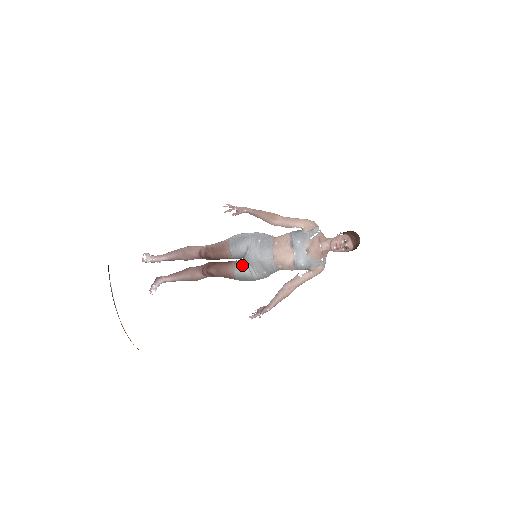
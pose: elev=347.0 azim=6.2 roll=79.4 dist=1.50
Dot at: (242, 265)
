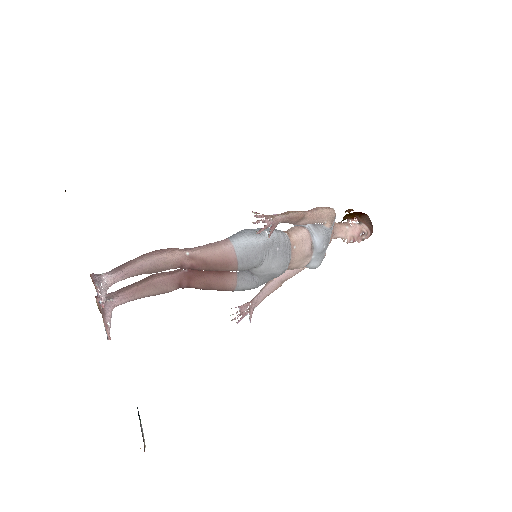
Dot at: (248, 279)
